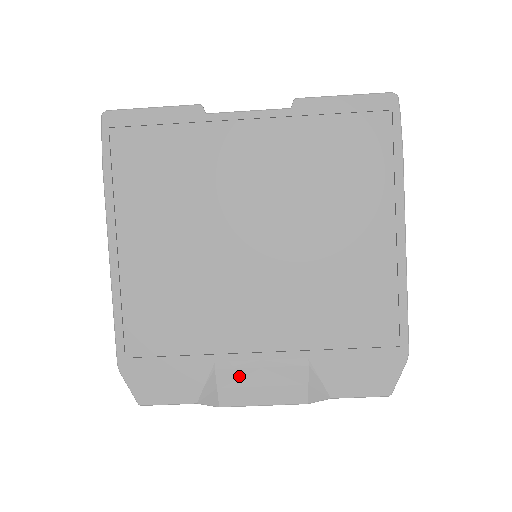
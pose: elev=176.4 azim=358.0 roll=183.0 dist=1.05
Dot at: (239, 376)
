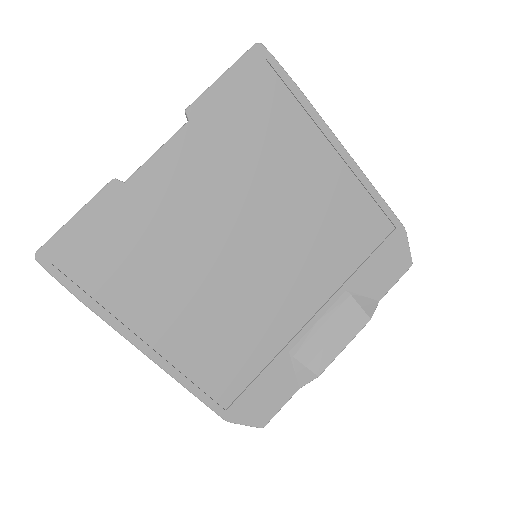
Dot at: (313, 345)
